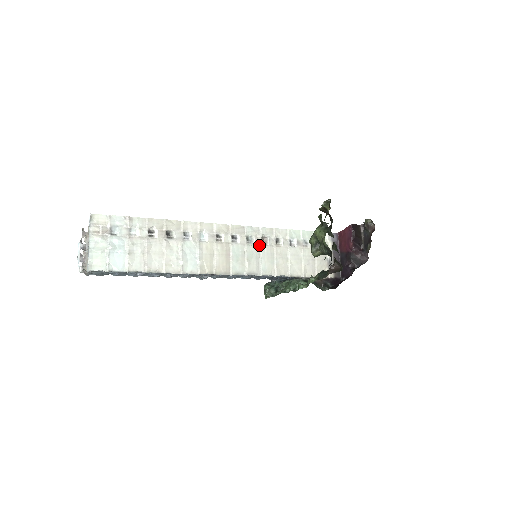
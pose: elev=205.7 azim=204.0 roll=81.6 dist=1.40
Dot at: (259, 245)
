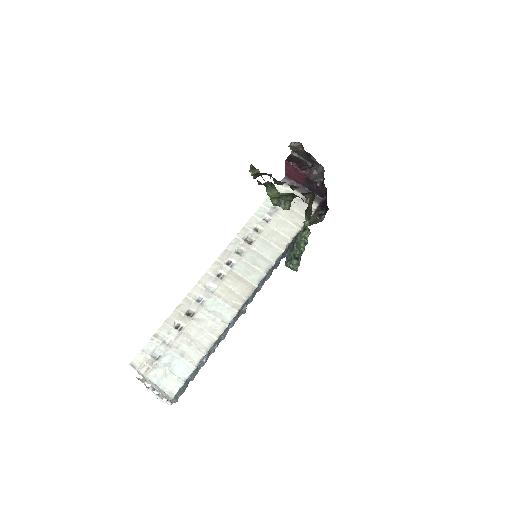
Dot at: (249, 247)
